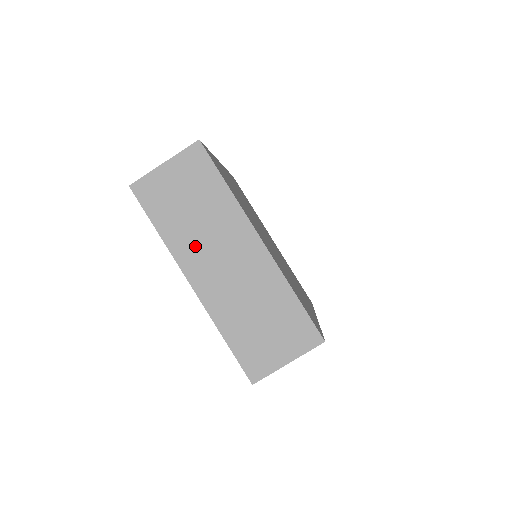
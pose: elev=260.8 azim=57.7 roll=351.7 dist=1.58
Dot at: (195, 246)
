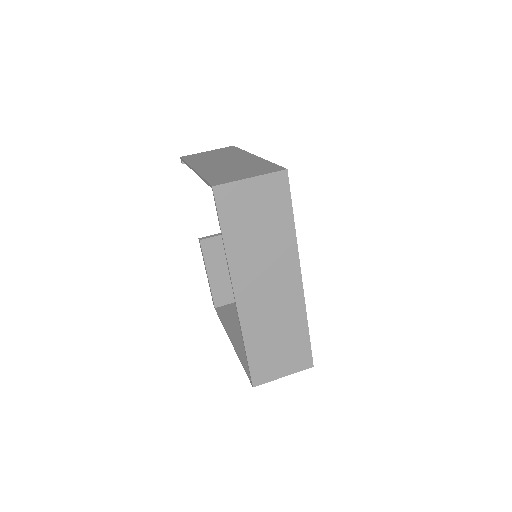
Dot at: (207, 162)
